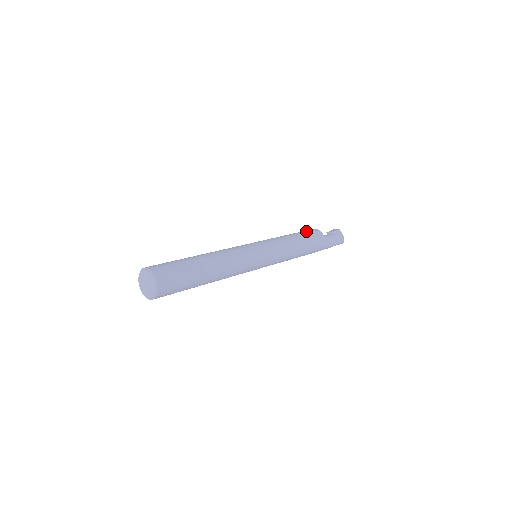
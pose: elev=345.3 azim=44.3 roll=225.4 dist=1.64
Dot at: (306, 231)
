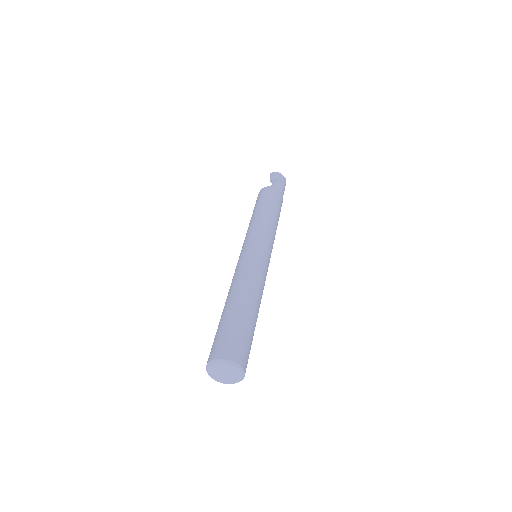
Dot at: (267, 196)
